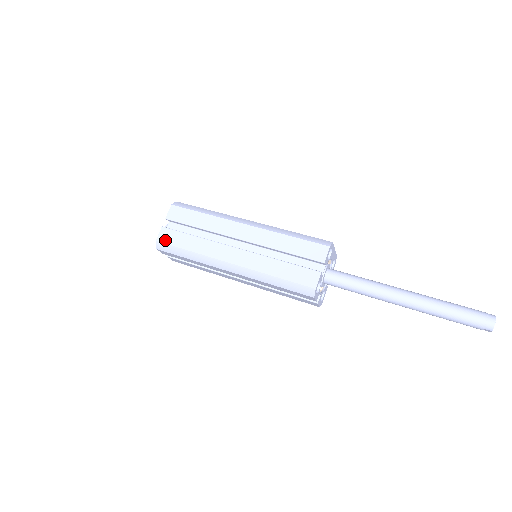
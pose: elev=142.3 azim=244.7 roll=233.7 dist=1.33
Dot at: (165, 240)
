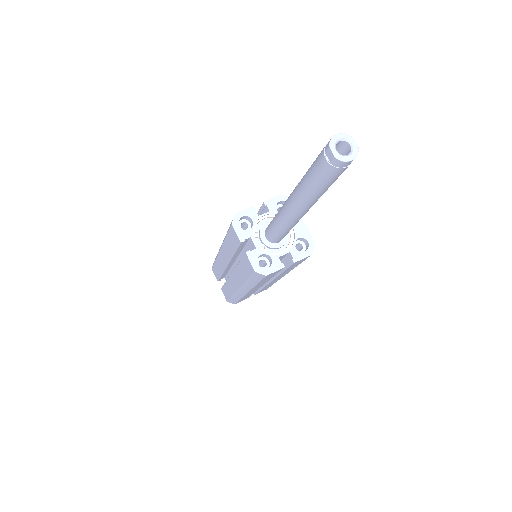
Dot at: occluded
